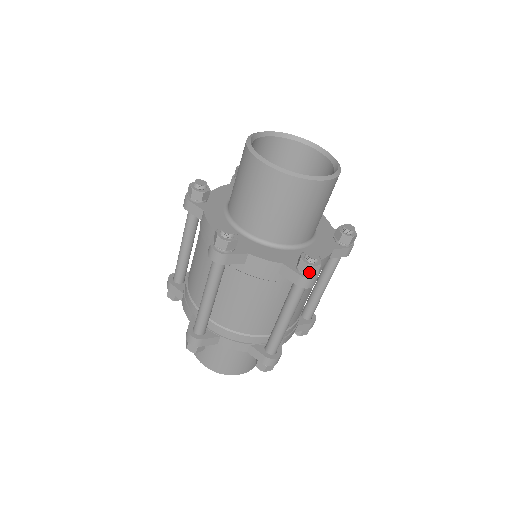
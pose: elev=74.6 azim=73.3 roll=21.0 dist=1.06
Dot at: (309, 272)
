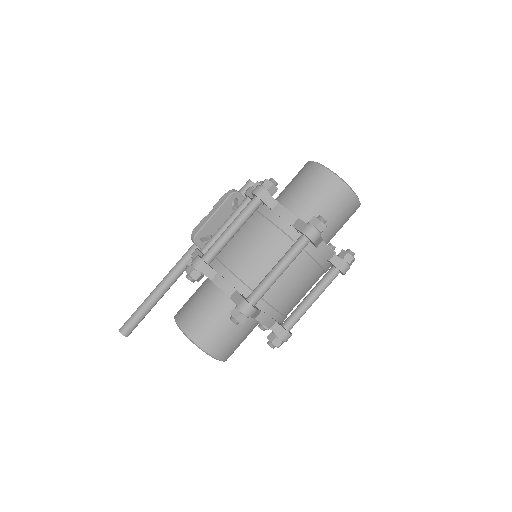
Dot at: (351, 263)
